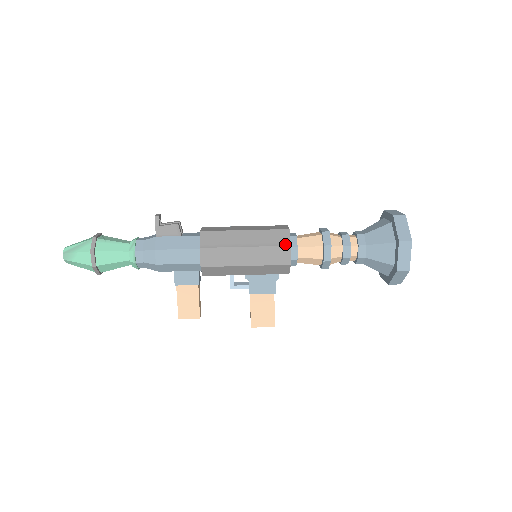
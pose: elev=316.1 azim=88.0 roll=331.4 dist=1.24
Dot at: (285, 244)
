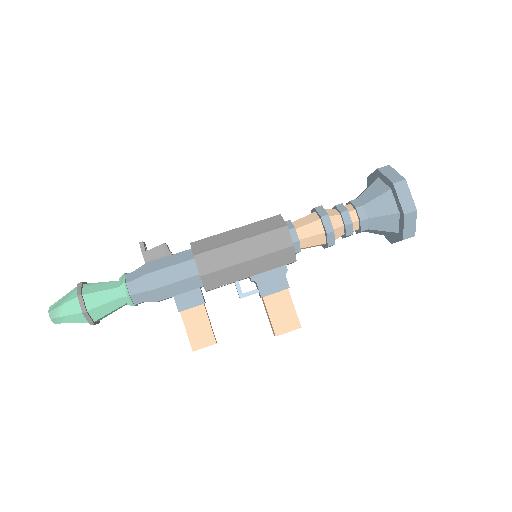
Dot at: (281, 226)
